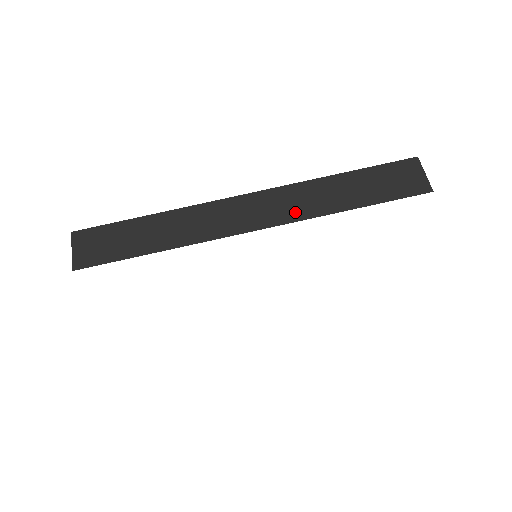
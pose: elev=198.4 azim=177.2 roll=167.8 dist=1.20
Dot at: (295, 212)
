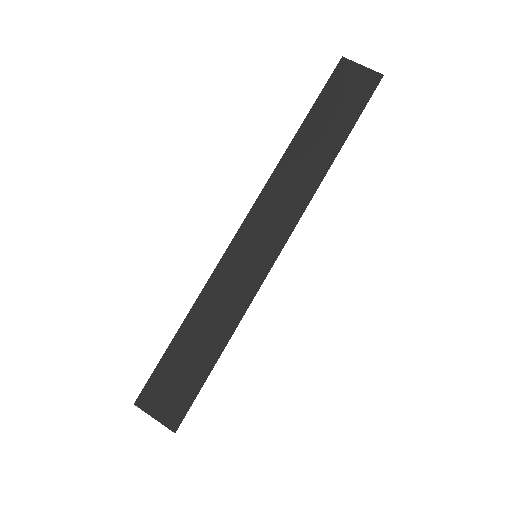
Dot at: (299, 196)
